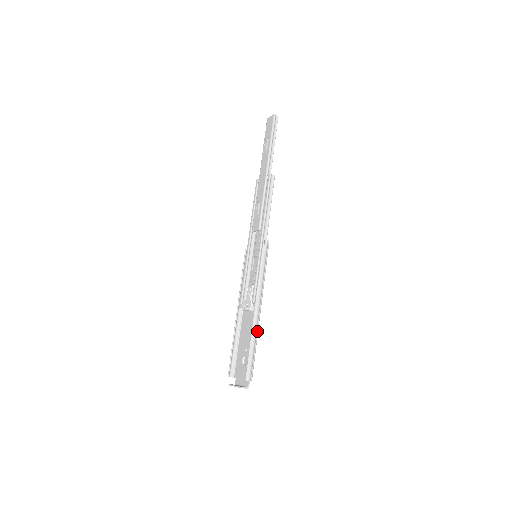
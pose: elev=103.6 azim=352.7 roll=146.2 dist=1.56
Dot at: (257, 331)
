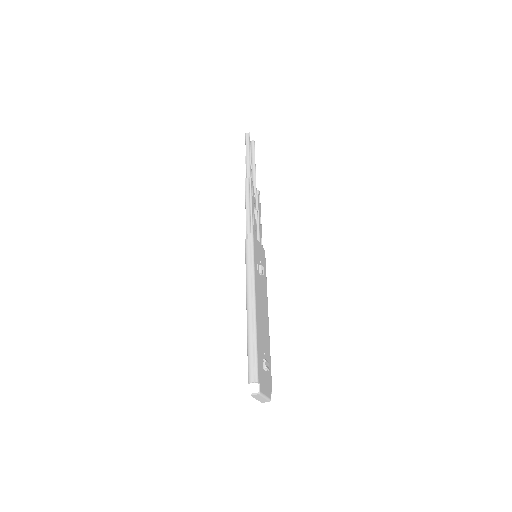
Dot at: (253, 325)
